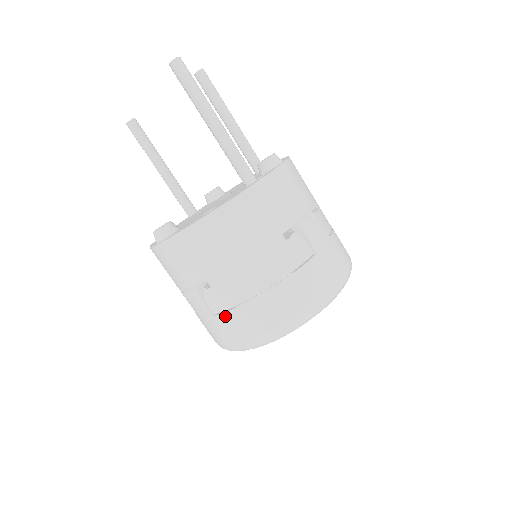
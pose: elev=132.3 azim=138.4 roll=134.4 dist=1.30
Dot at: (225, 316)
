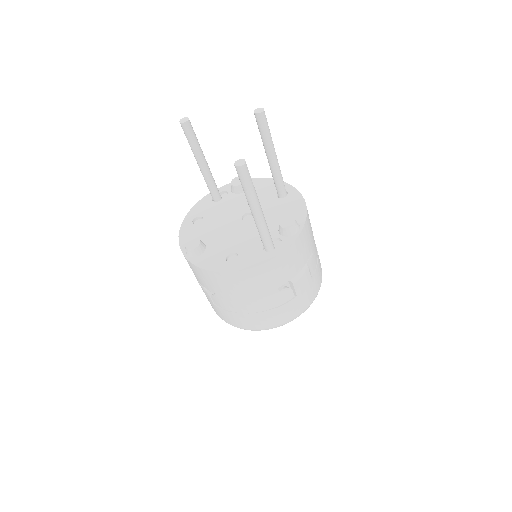
Dot at: (222, 310)
